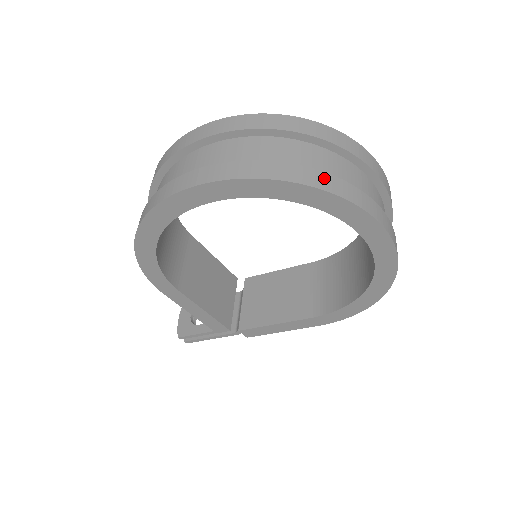
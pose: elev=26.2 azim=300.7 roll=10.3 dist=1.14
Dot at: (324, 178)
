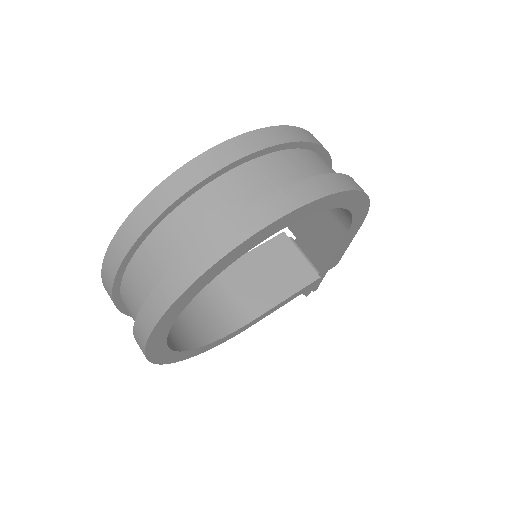
Dot at: (179, 273)
